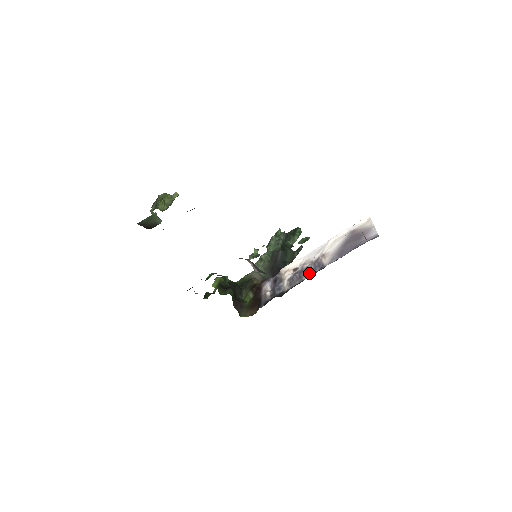
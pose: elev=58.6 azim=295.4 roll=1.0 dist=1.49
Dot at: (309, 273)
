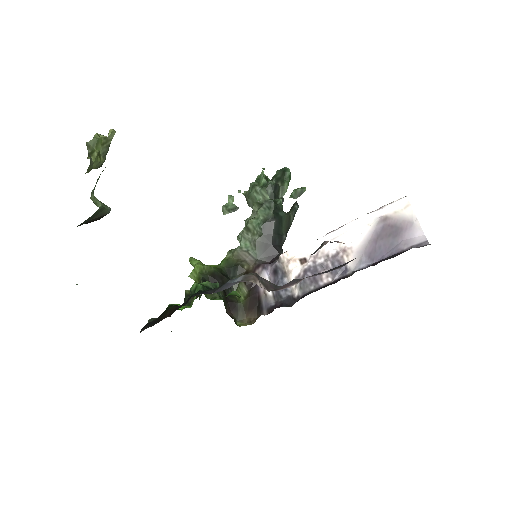
Dot at: (327, 277)
